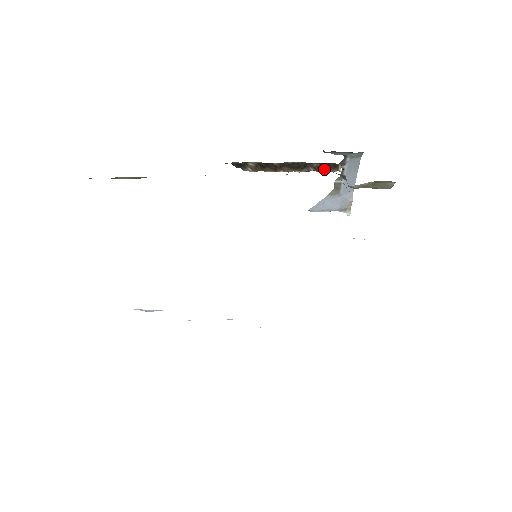
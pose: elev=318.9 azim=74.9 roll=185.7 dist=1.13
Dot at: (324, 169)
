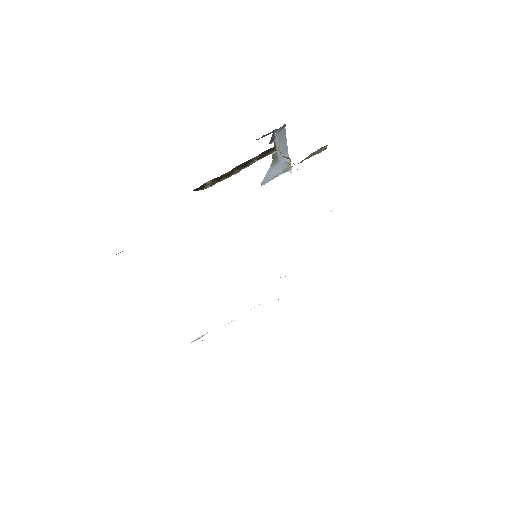
Dot at: (265, 155)
